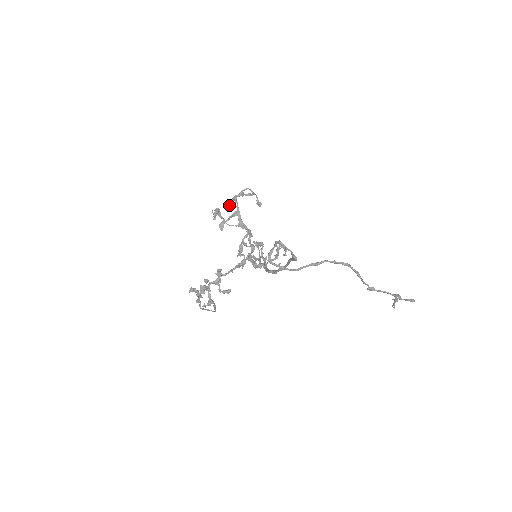
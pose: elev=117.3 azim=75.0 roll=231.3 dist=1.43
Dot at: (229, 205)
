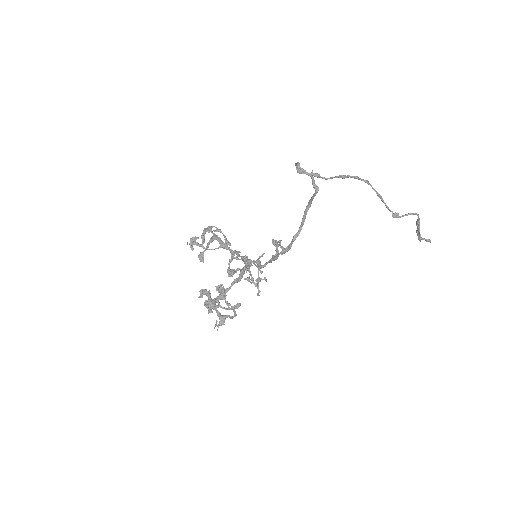
Dot at: (201, 238)
